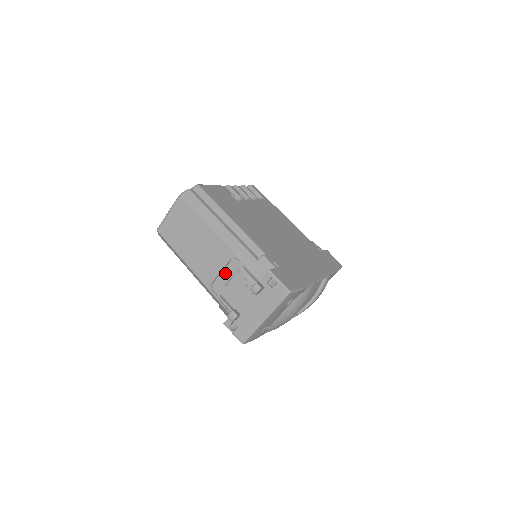
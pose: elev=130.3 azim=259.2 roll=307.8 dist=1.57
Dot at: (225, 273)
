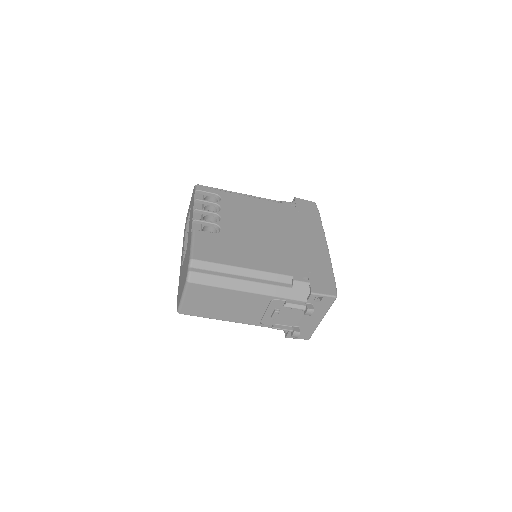
Dot at: (270, 311)
